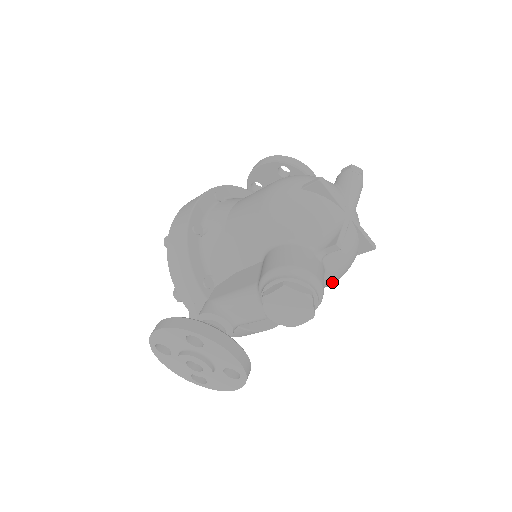
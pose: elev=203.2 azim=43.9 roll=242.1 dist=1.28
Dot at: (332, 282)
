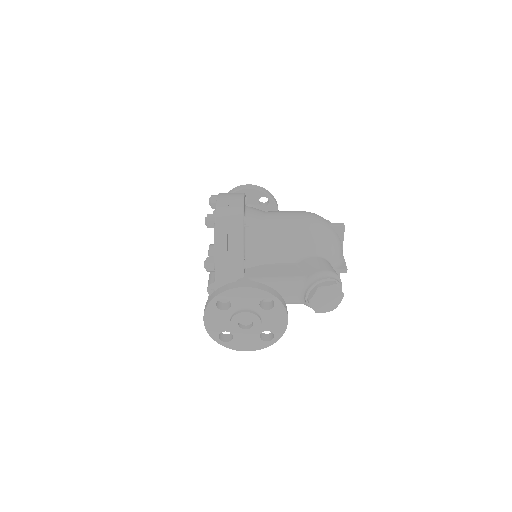
Dot at: occluded
